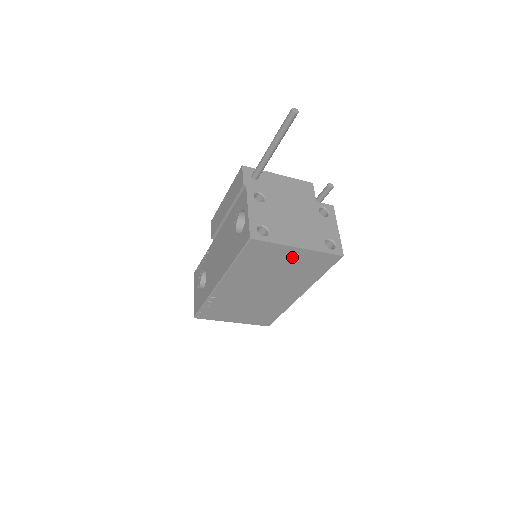
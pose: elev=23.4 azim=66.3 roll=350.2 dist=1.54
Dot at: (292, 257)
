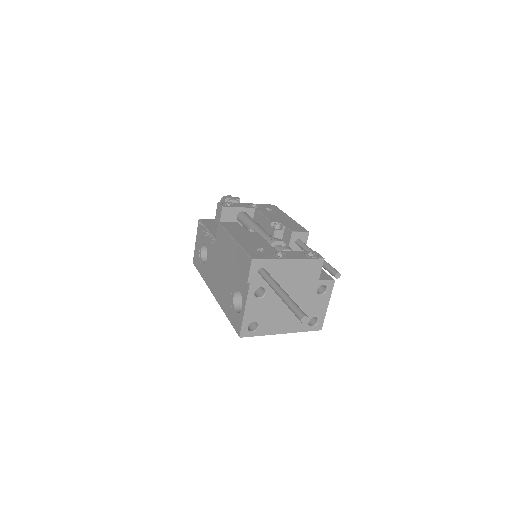
Dot at: occluded
